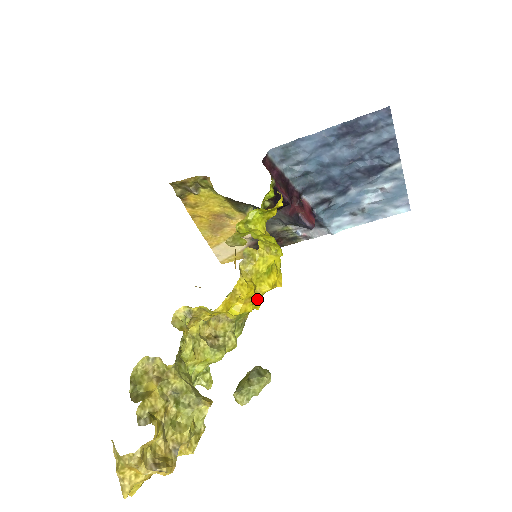
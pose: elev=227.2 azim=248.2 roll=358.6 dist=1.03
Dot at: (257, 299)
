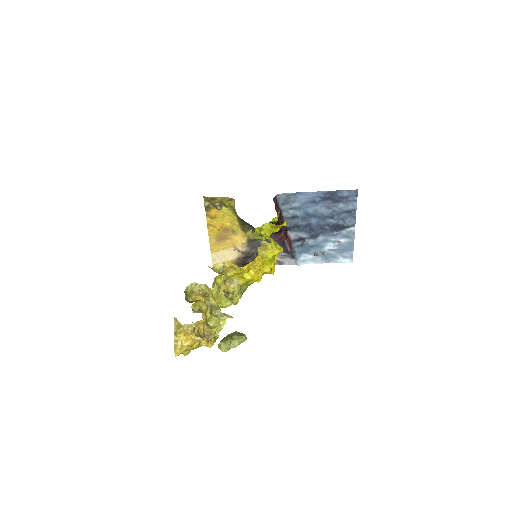
Dot at: (261, 275)
